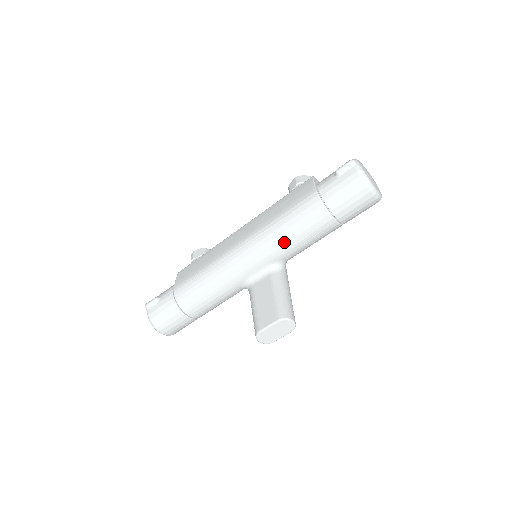
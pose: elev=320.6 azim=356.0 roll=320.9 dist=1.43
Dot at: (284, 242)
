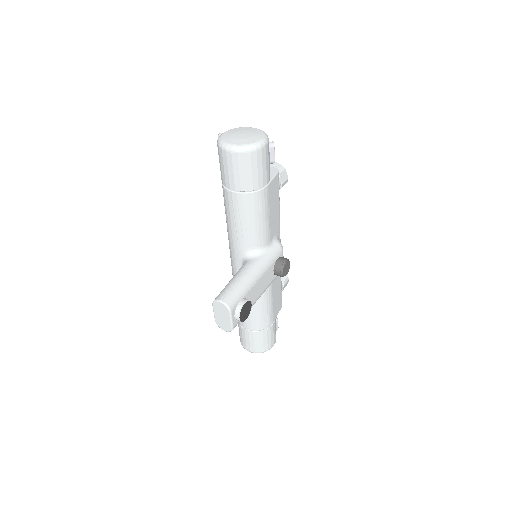
Dot at: (231, 234)
